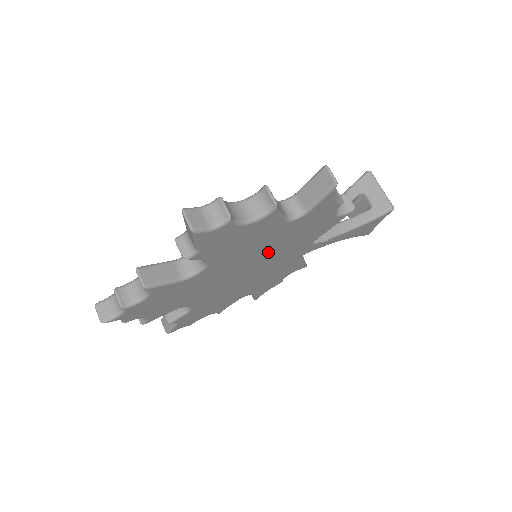
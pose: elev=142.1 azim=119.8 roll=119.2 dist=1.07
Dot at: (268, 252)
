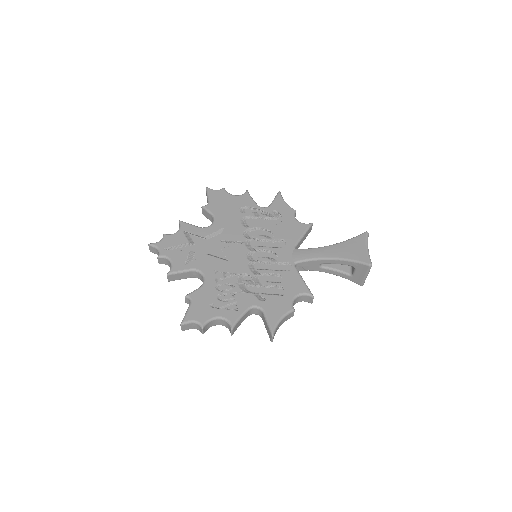
Dot at: occluded
